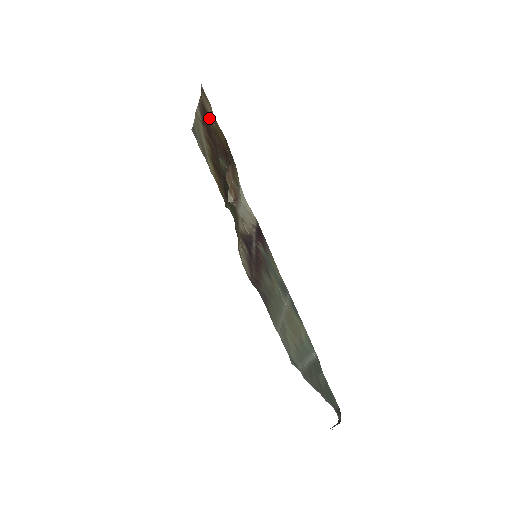
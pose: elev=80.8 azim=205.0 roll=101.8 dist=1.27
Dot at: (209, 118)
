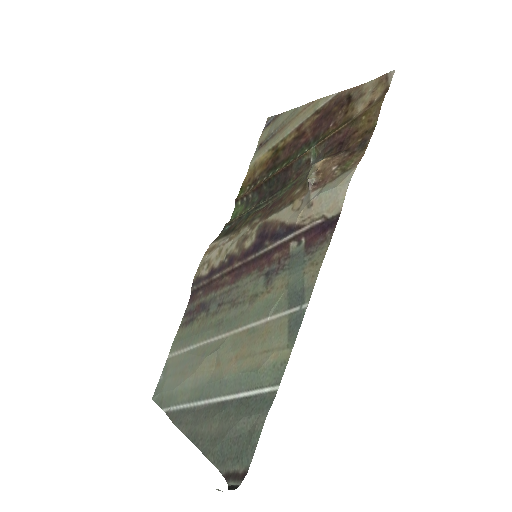
Dot at: (350, 106)
